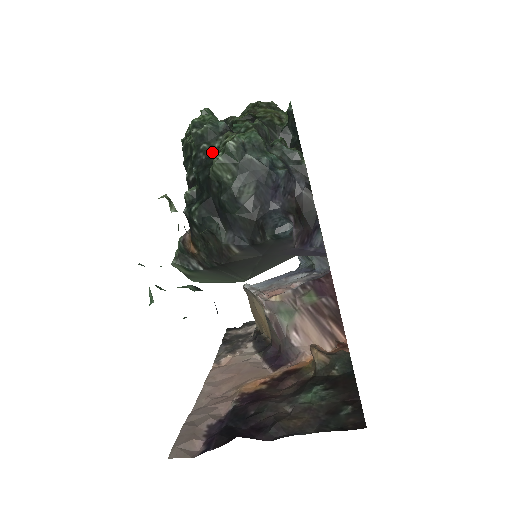
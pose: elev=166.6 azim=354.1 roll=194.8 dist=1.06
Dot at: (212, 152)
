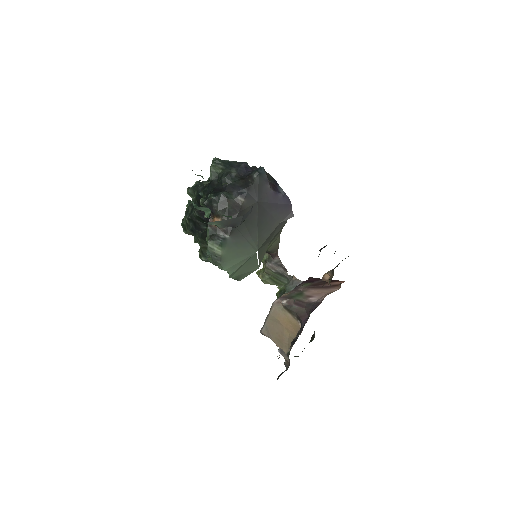
Dot at: occluded
